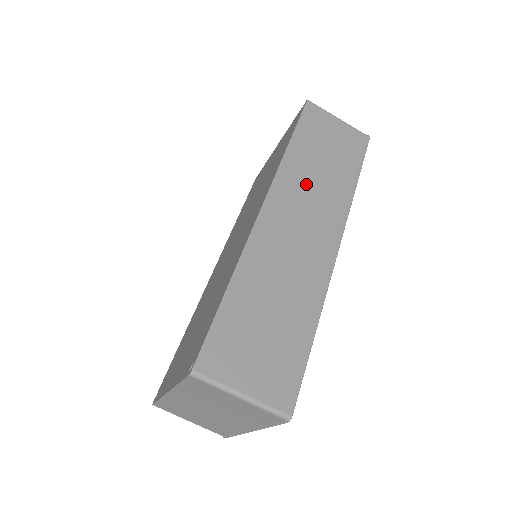
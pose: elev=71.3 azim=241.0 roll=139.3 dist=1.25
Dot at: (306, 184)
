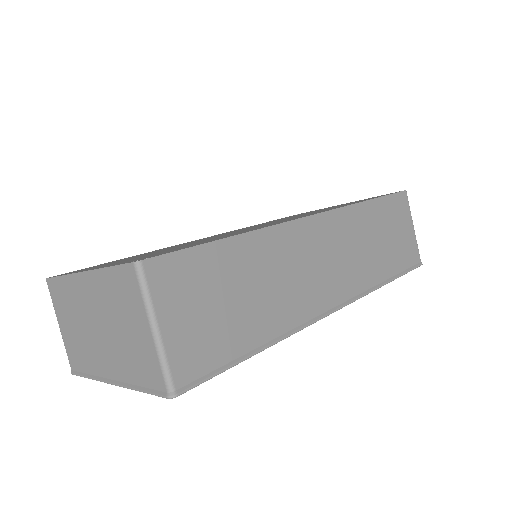
Dot at: (355, 240)
